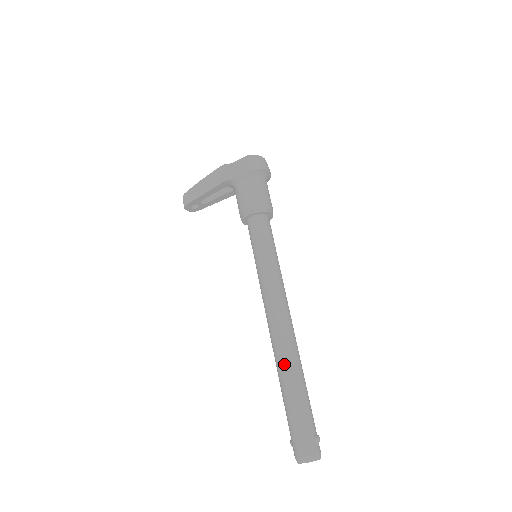
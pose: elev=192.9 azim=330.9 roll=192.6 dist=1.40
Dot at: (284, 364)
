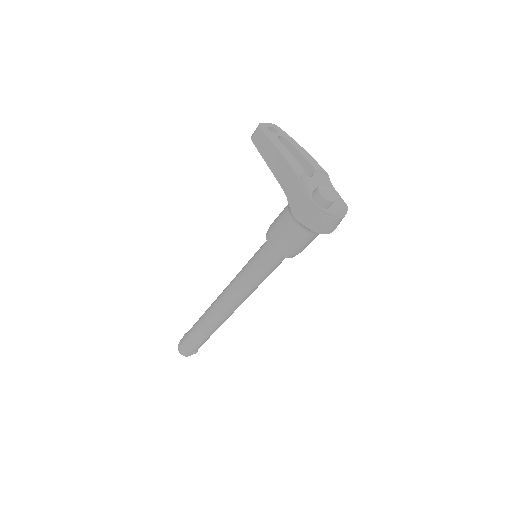
Dot at: (205, 323)
